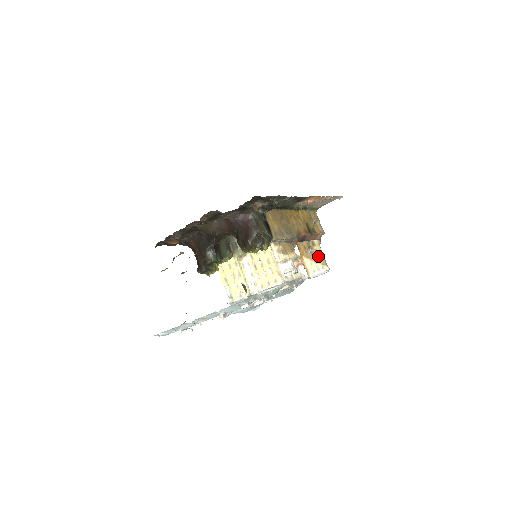
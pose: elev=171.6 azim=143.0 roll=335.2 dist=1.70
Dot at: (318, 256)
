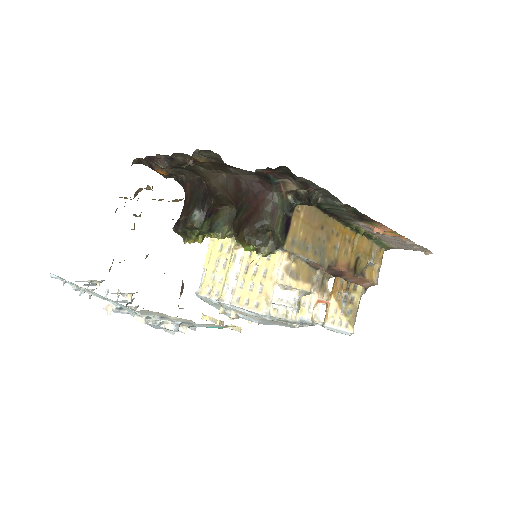
Dot at: (350, 307)
